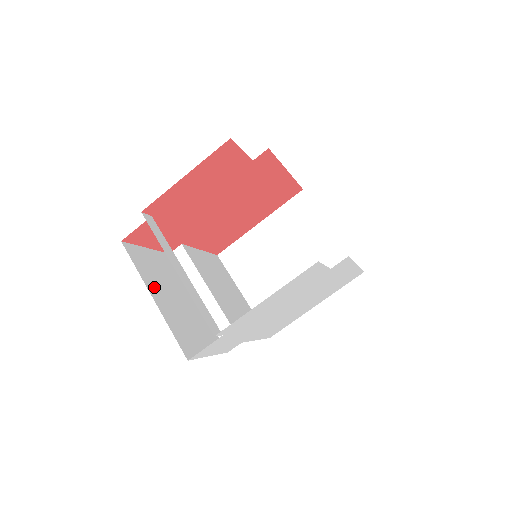
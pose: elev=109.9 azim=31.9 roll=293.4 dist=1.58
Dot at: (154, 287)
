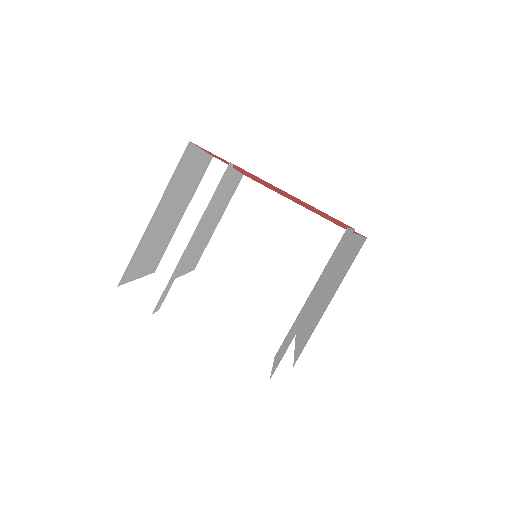
Dot at: (165, 201)
